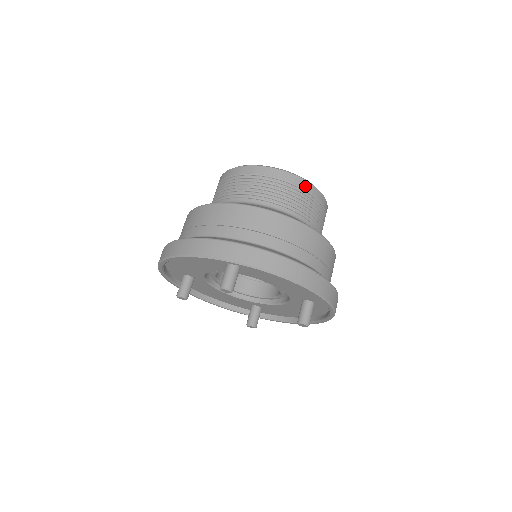
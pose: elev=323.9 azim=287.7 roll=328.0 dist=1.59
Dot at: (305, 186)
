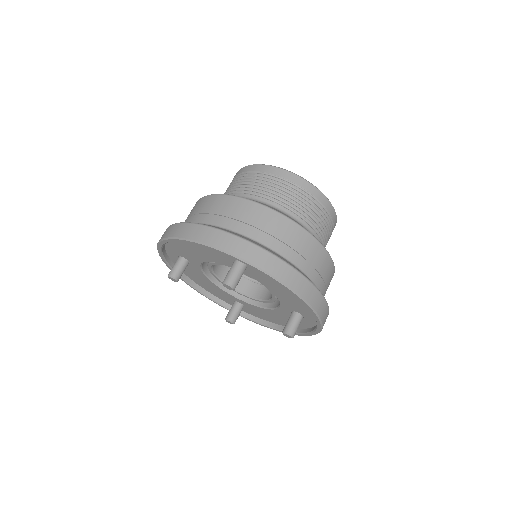
Dot at: (324, 202)
